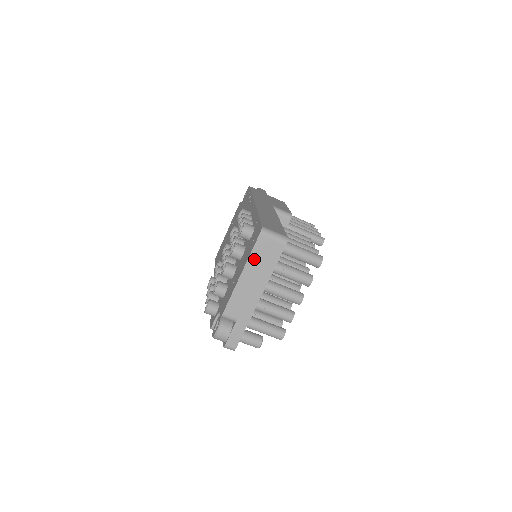
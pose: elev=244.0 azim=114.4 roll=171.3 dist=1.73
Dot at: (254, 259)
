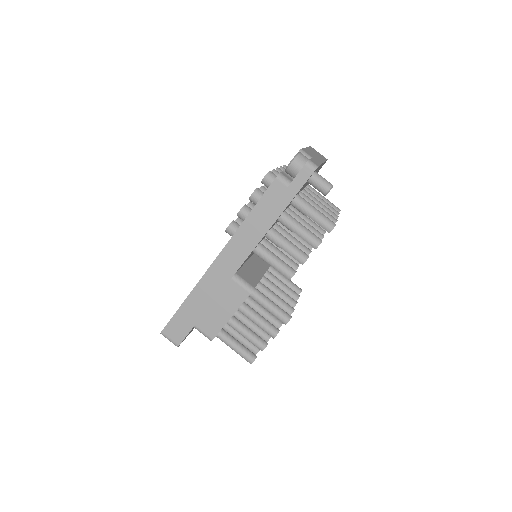
Dot at: (312, 150)
